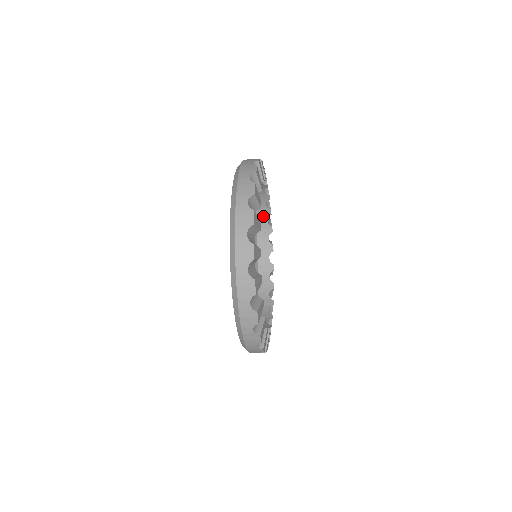
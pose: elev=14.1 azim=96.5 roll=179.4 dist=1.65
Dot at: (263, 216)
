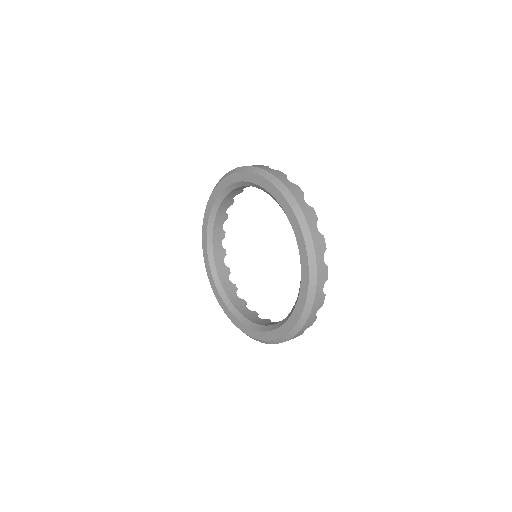
Dot at: (220, 222)
